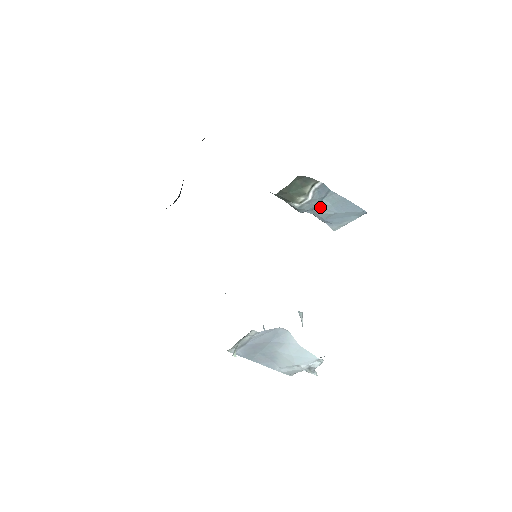
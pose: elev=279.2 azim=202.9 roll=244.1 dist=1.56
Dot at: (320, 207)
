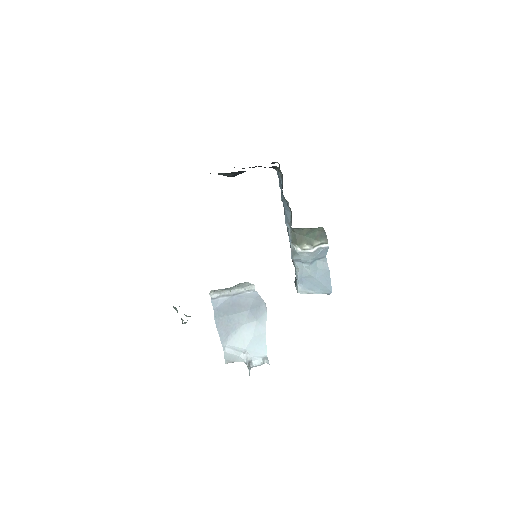
Dot at: (310, 264)
